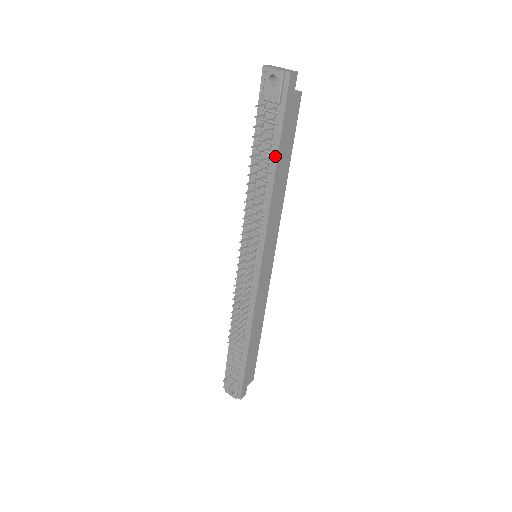
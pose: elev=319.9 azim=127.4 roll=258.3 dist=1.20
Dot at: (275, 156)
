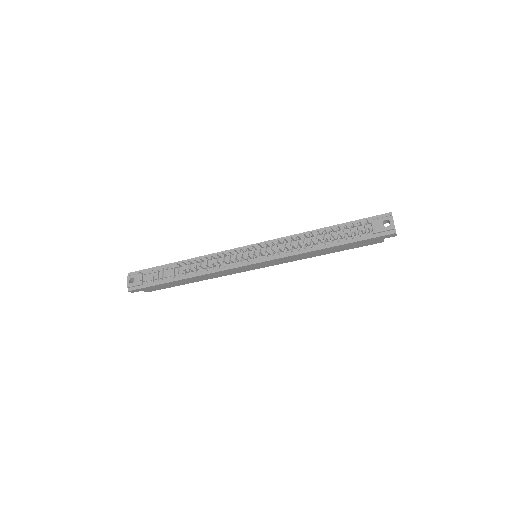
Dot at: (338, 243)
